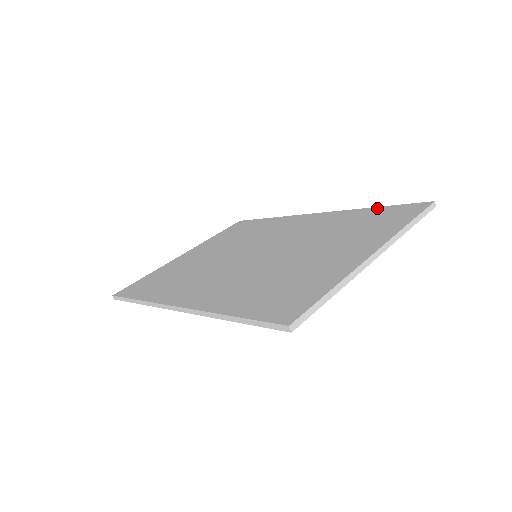
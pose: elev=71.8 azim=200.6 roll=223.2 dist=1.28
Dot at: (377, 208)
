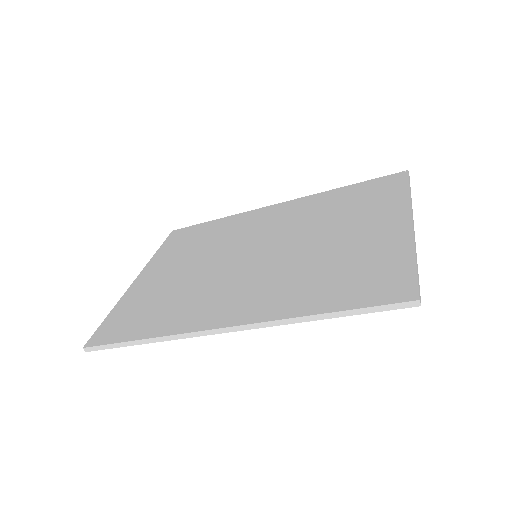
Dot at: (351, 186)
